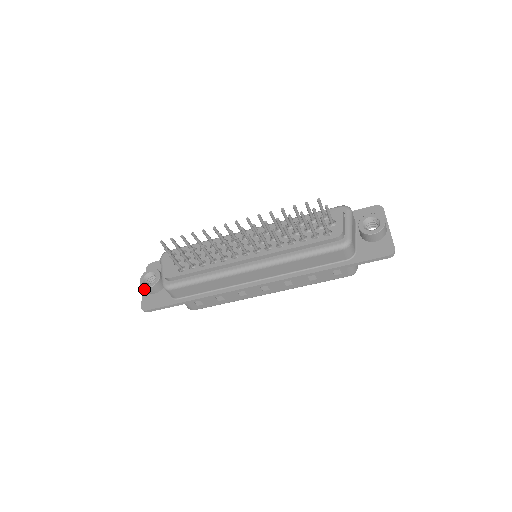
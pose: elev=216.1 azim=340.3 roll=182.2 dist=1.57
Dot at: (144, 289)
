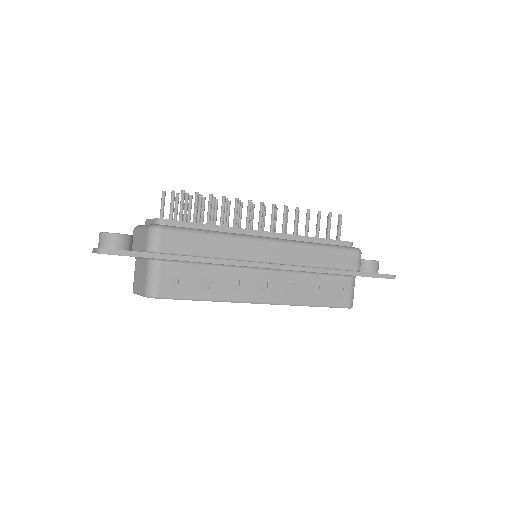
Dot at: (107, 237)
